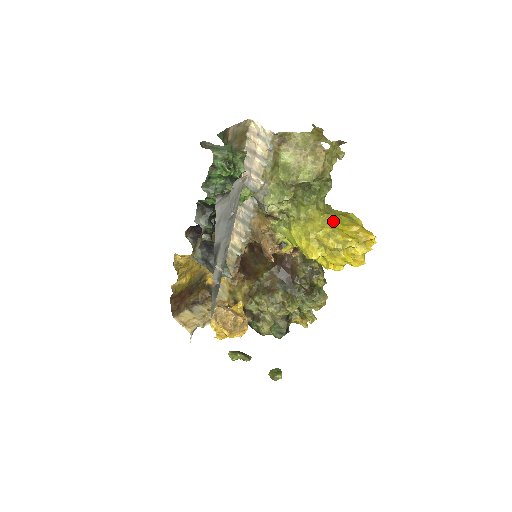
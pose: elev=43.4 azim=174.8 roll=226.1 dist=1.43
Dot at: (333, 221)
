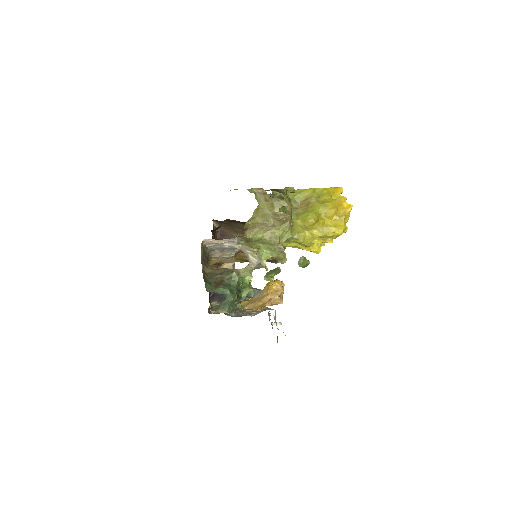
Dot at: (315, 224)
